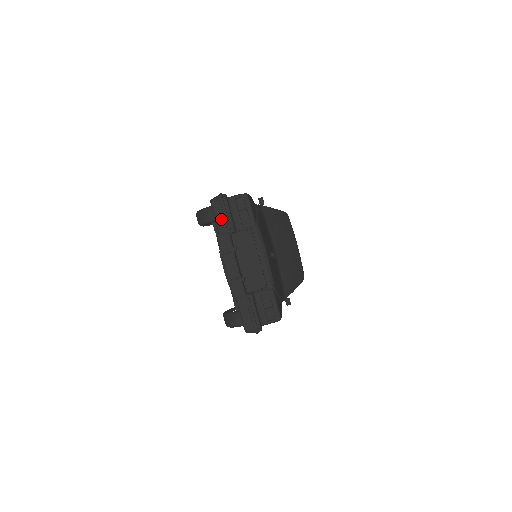
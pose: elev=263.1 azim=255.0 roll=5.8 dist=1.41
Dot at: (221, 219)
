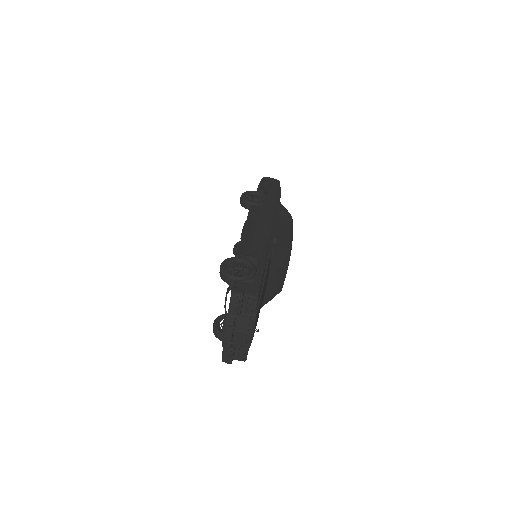
Dot at: (233, 308)
